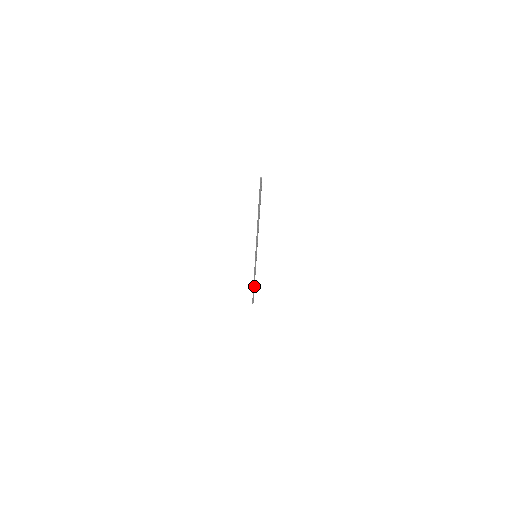
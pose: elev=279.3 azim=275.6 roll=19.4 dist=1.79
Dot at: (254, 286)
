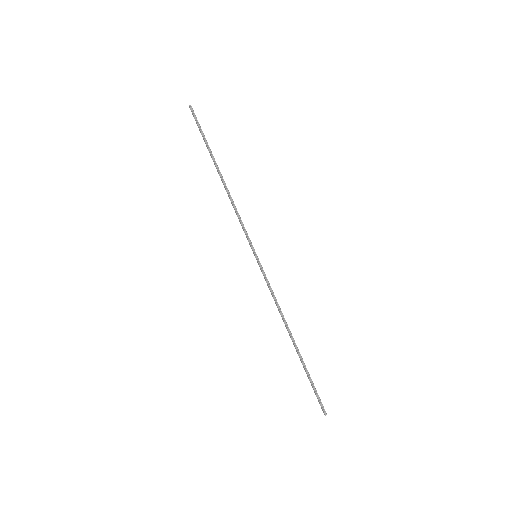
Dot at: (296, 346)
